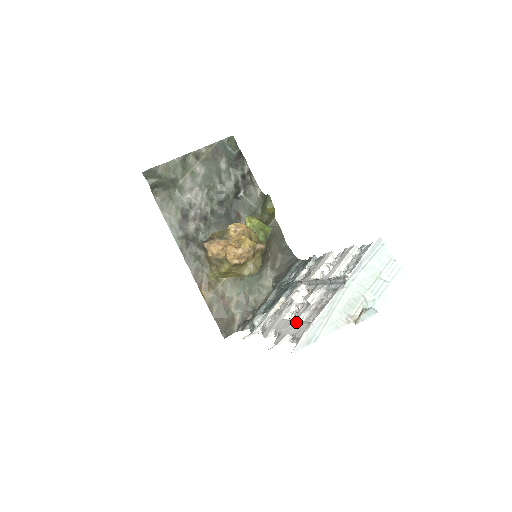
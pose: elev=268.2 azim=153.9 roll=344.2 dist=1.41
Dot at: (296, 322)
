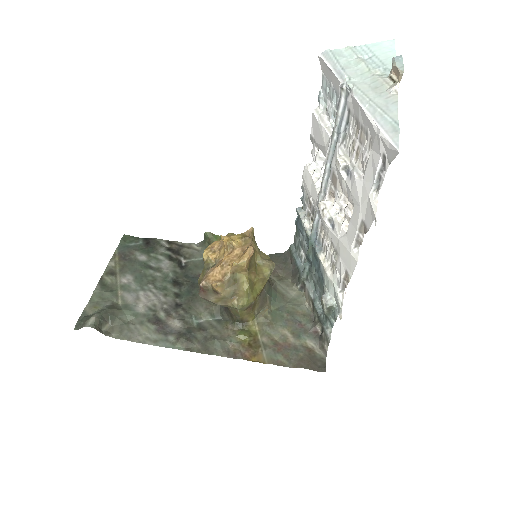
Dot at: (360, 185)
